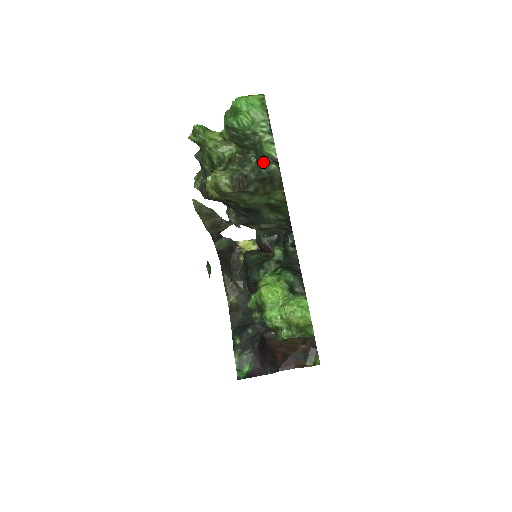
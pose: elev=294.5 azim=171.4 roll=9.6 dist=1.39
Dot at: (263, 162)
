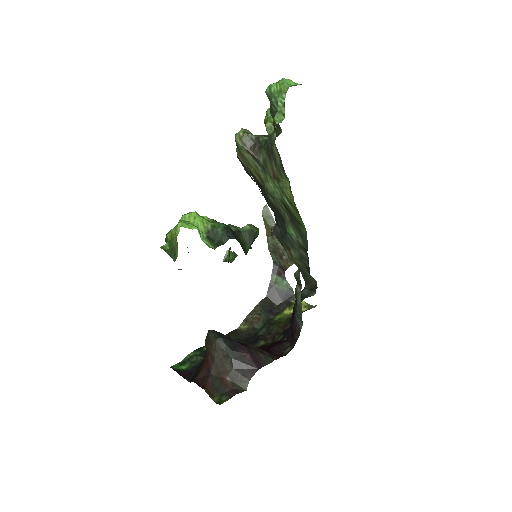
Dot at: (273, 132)
